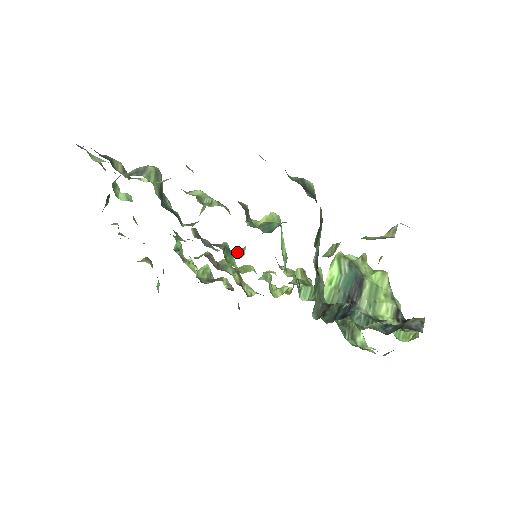
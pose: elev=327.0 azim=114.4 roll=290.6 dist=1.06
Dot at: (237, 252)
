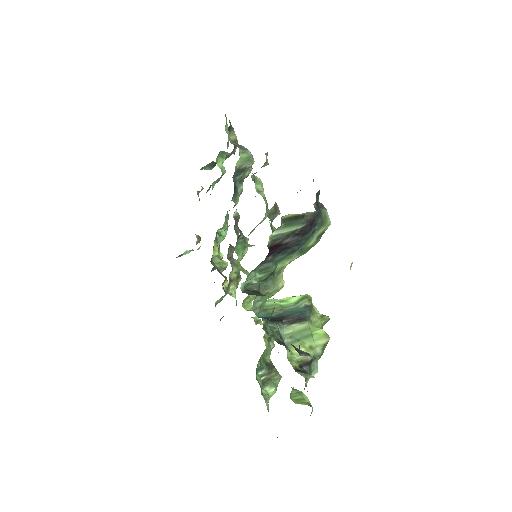
Dot at: occluded
